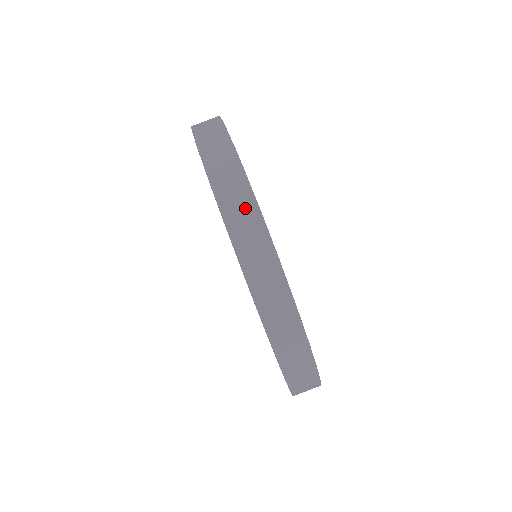
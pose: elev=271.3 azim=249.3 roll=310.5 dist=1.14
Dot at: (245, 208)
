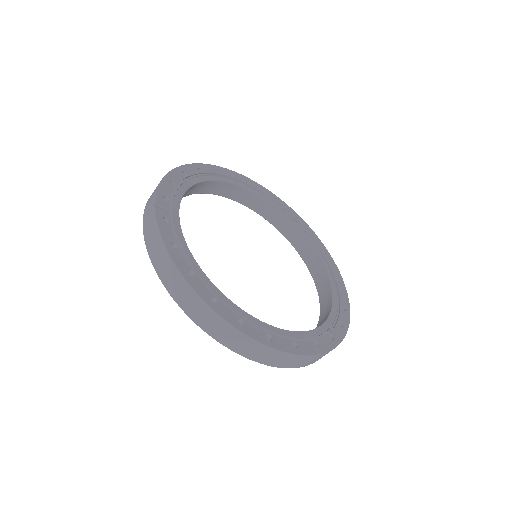
Dot at: (164, 261)
